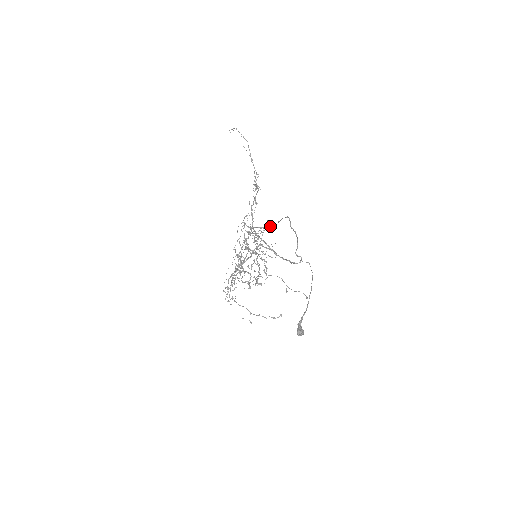
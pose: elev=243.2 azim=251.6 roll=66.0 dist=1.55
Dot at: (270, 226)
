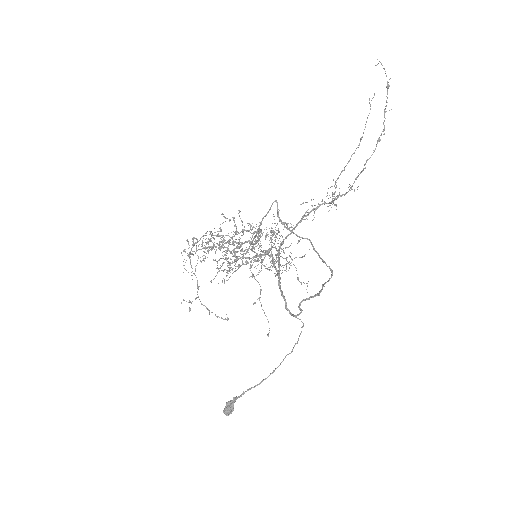
Dot at: occluded
